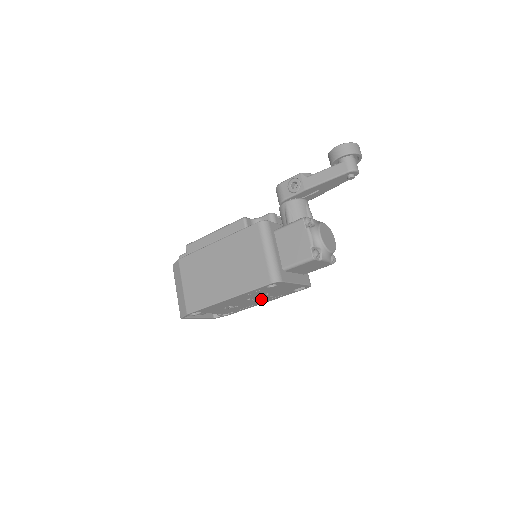
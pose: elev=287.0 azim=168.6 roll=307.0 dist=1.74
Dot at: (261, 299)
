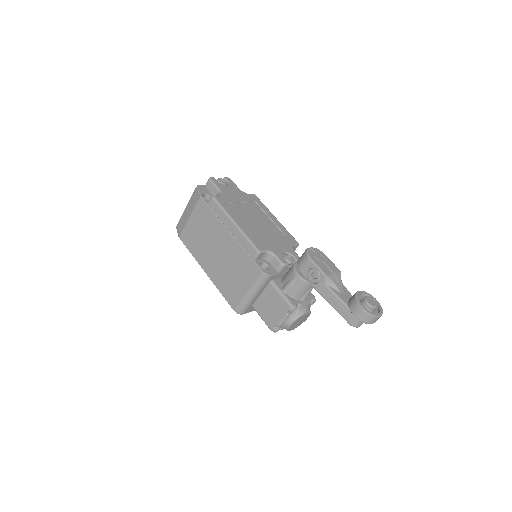
Dot at: occluded
